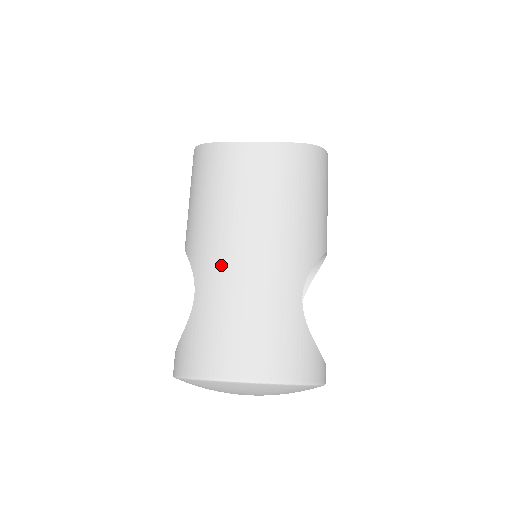
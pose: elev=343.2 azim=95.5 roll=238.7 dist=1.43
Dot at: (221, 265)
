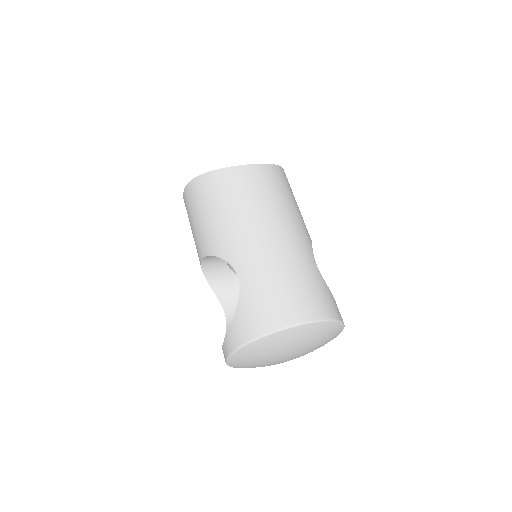
Dot at: (256, 249)
